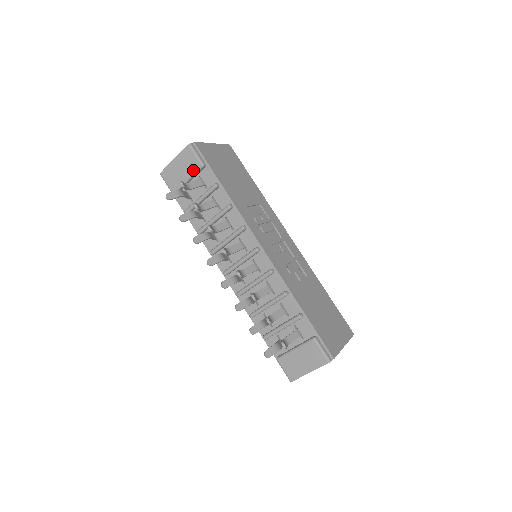
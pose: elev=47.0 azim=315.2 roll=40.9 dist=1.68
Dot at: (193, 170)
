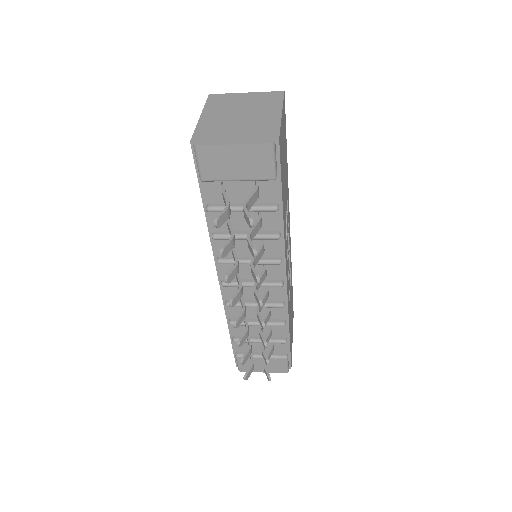
Dot at: (256, 176)
